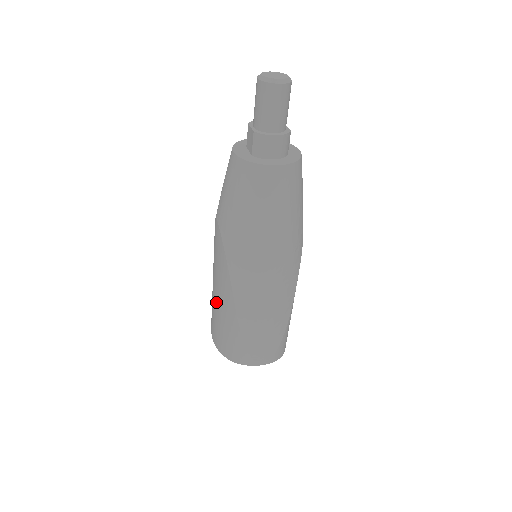
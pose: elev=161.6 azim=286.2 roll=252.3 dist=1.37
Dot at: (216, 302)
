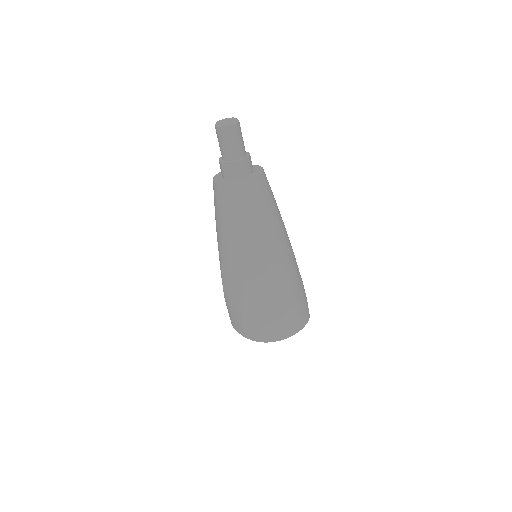
Dot at: (257, 305)
